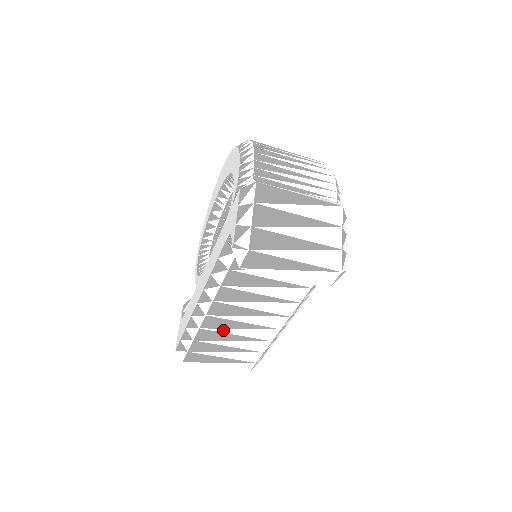
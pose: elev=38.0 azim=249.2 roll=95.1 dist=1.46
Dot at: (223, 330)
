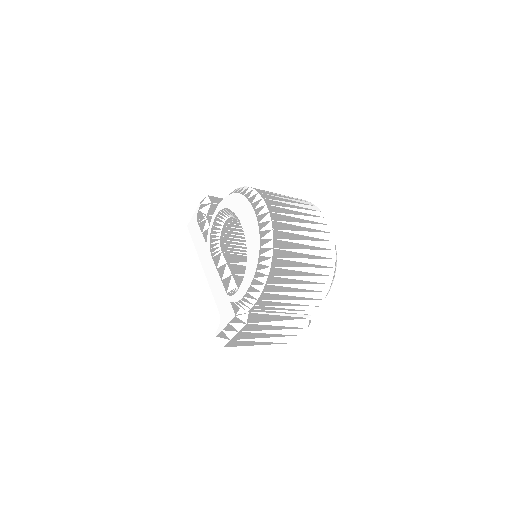
Dot at: occluded
